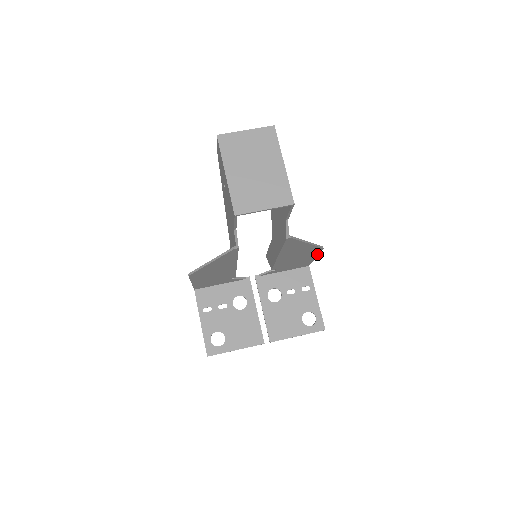
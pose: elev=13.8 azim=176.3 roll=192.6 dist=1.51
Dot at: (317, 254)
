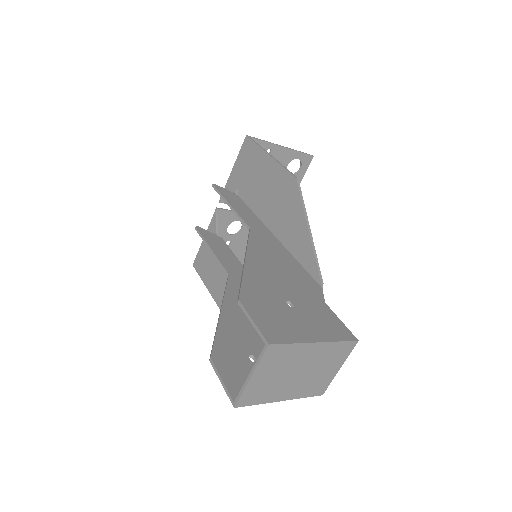
Dot at: (281, 166)
